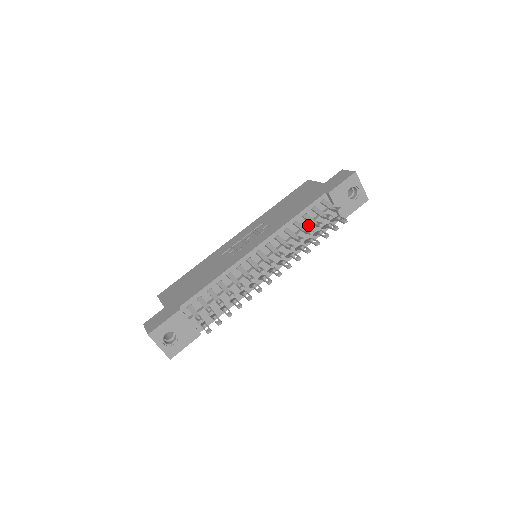
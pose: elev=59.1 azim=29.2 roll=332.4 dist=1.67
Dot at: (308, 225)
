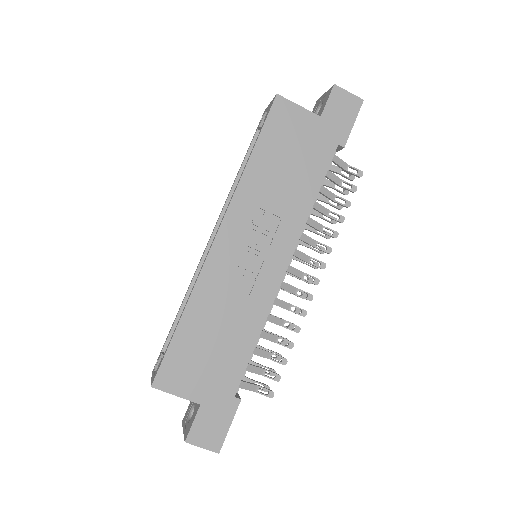
Dot at: occluded
